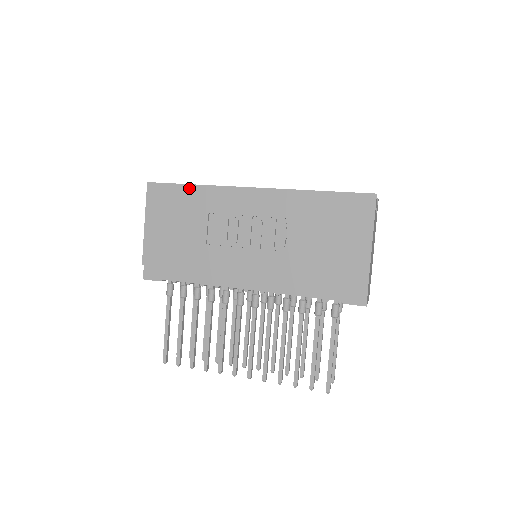
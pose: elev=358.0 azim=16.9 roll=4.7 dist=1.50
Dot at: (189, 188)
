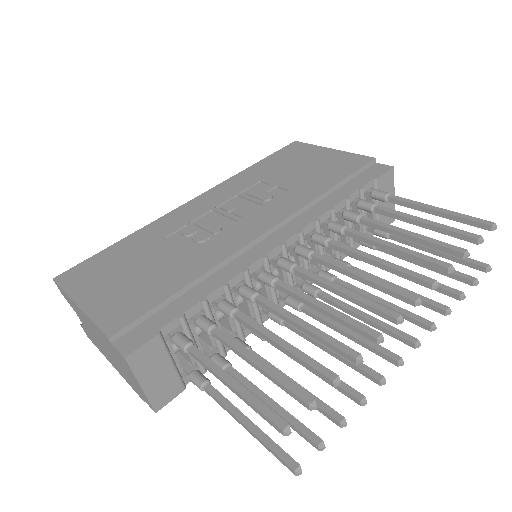
Dot at: (119, 244)
